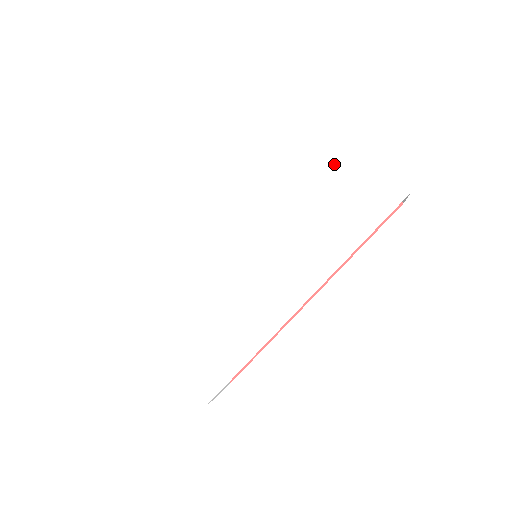
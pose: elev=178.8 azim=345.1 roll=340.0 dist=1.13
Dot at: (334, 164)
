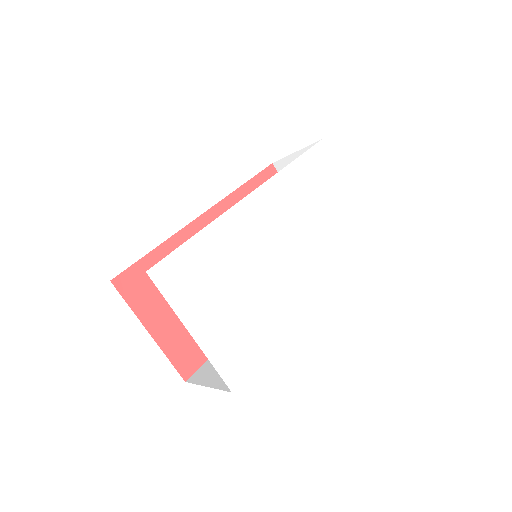
Dot at: (341, 201)
